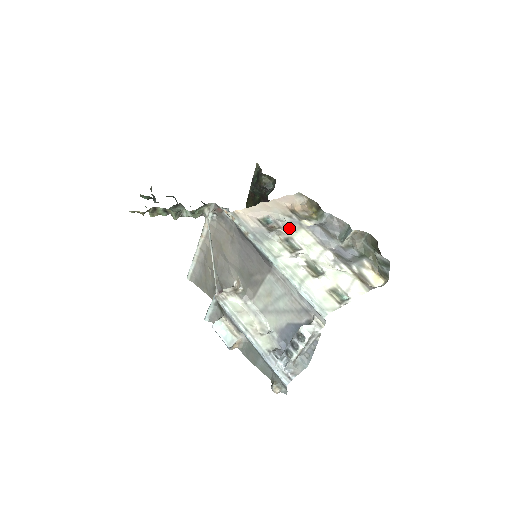
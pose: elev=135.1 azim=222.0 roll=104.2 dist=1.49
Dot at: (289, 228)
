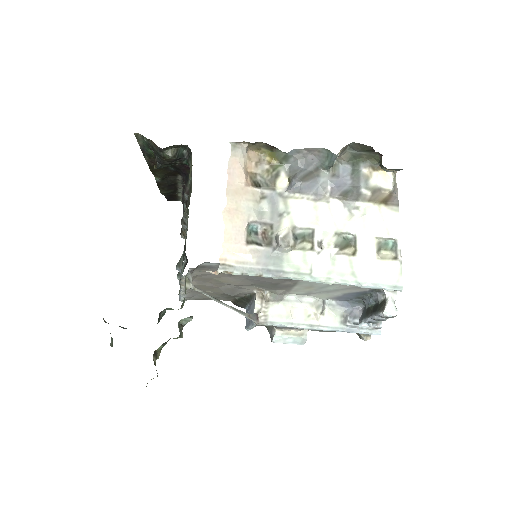
Dot at: (279, 216)
